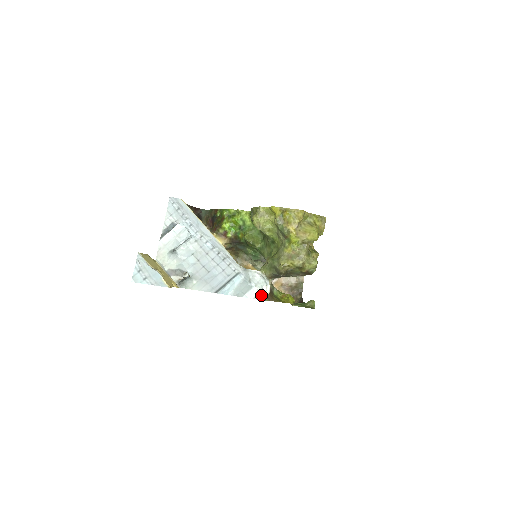
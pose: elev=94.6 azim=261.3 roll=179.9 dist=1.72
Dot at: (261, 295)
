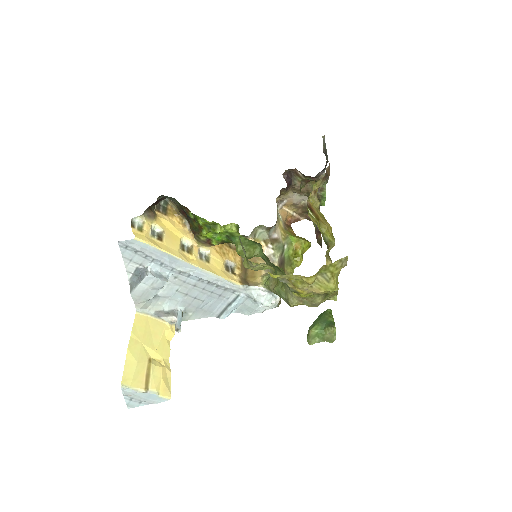
Dot at: (271, 306)
